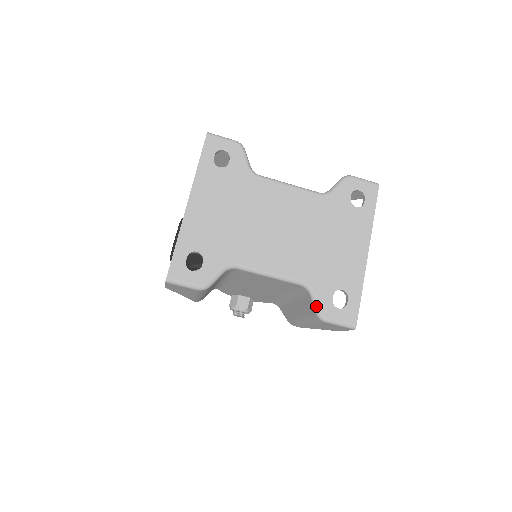
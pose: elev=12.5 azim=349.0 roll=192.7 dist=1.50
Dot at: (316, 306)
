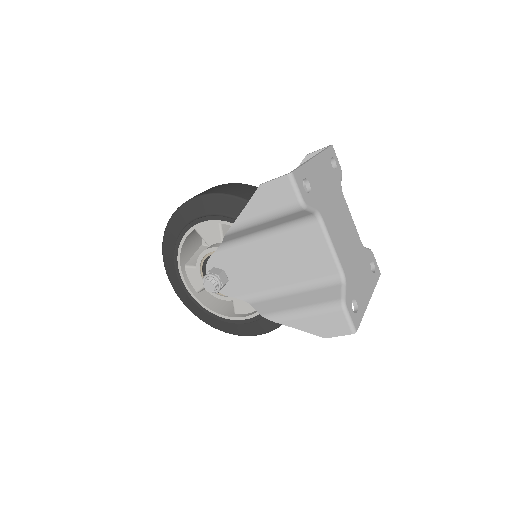
Dot at: (344, 294)
